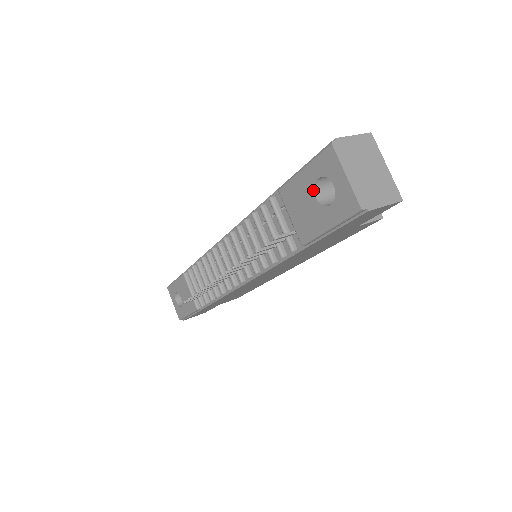
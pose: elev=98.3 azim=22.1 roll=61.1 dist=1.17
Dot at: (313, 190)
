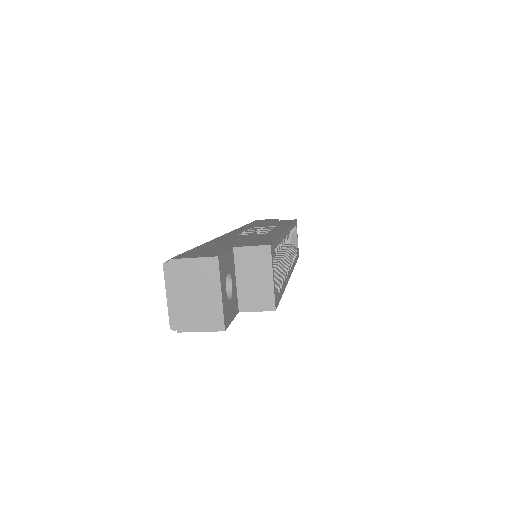
Dot at: occluded
